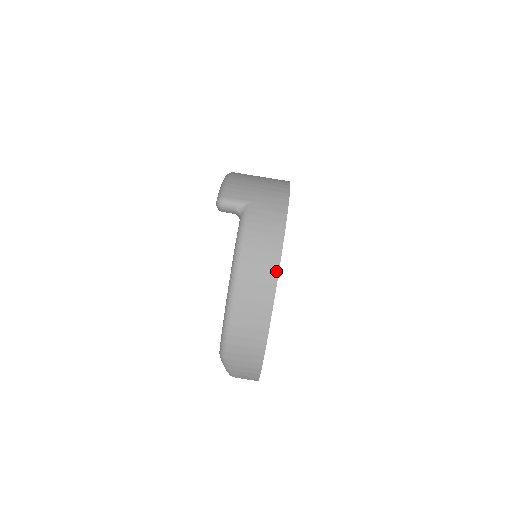
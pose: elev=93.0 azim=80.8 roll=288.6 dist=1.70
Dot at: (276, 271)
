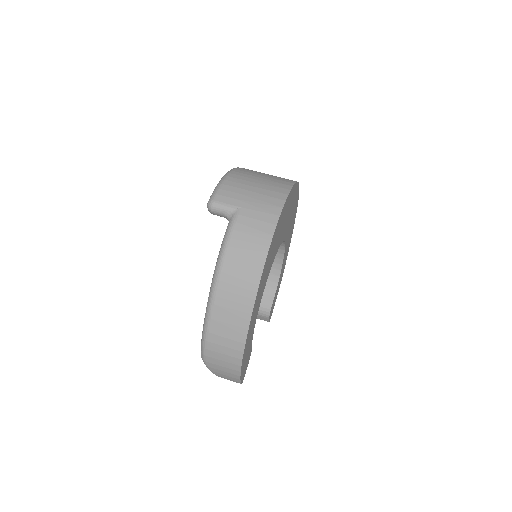
Dot at: (256, 285)
